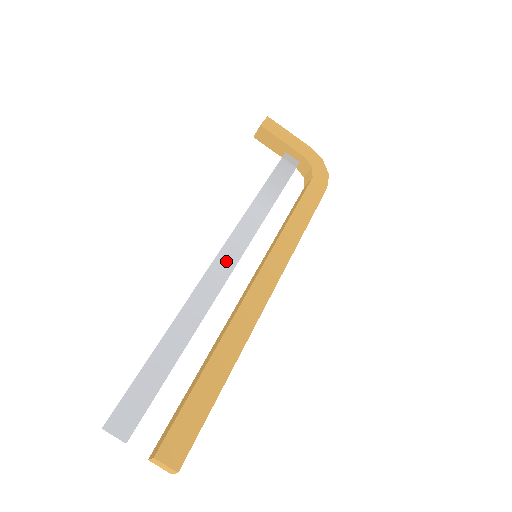
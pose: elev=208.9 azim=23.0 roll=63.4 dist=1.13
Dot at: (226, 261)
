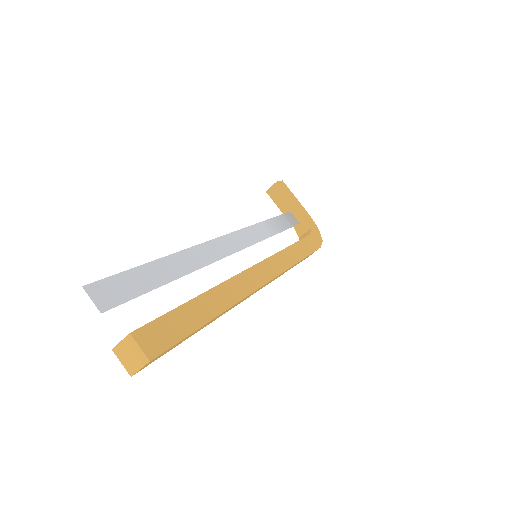
Dot at: (231, 243)
